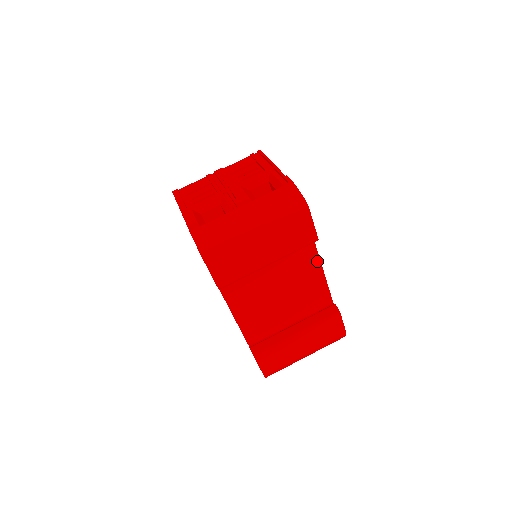
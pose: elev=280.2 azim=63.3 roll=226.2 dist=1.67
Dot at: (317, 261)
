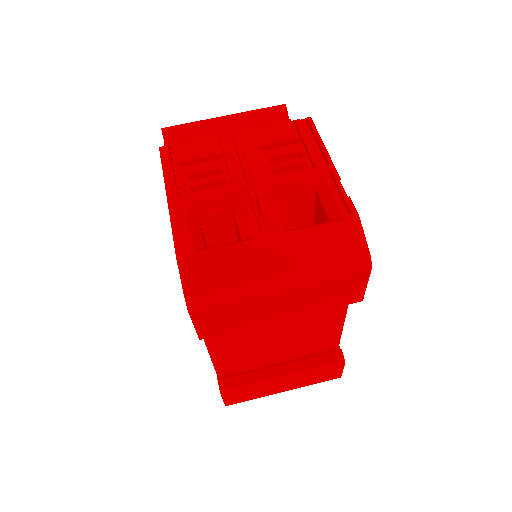
Dot at: (343, 309)
